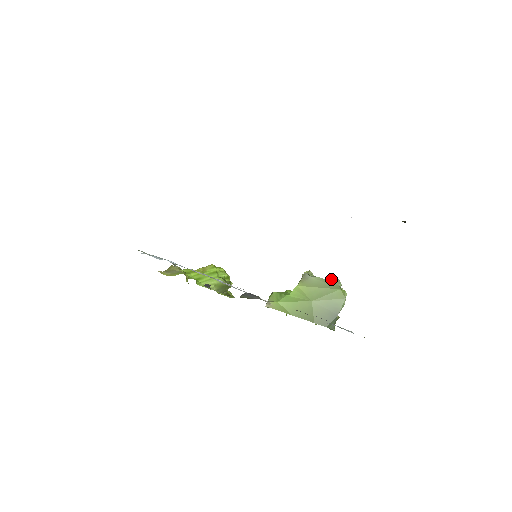
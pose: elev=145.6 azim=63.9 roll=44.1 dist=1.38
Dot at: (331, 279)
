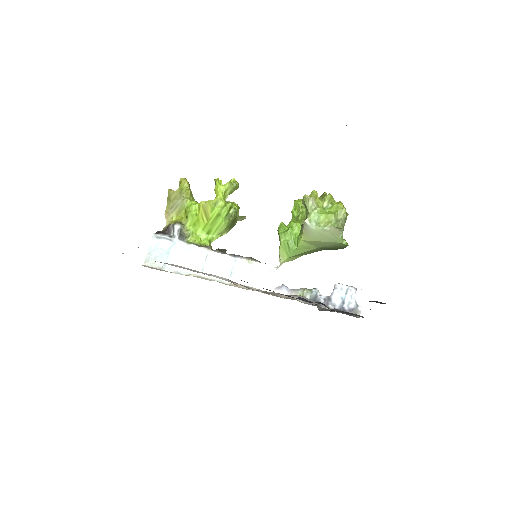
Dot at: (332, 230)
